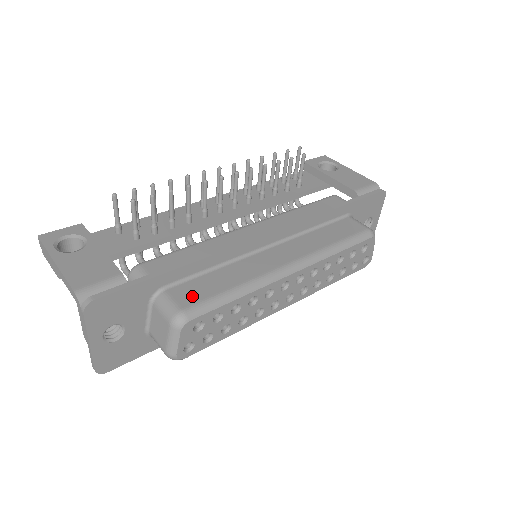
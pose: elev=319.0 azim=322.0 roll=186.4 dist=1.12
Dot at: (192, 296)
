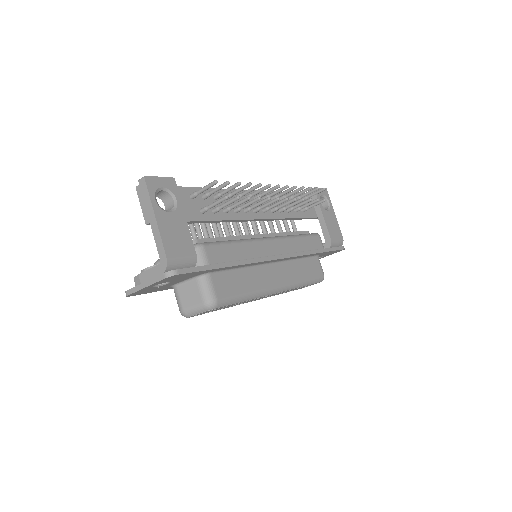
Dot at: (224, 289)
